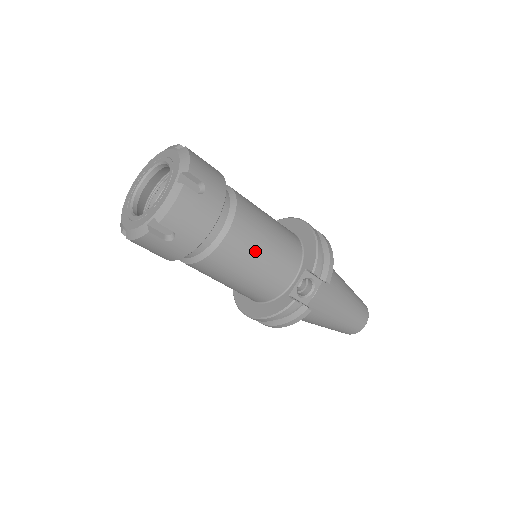
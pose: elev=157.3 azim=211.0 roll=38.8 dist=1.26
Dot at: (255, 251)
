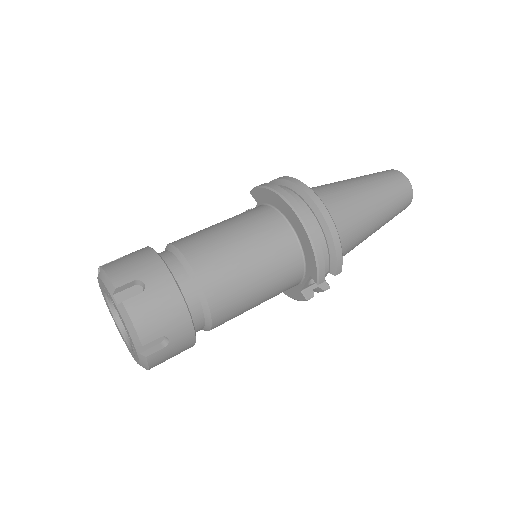
Dot at: (248, 307)
